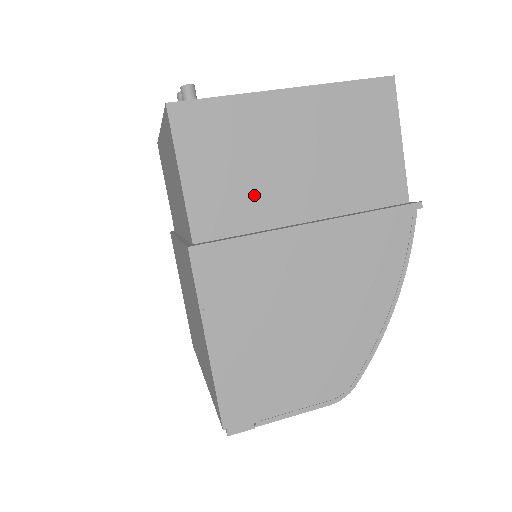
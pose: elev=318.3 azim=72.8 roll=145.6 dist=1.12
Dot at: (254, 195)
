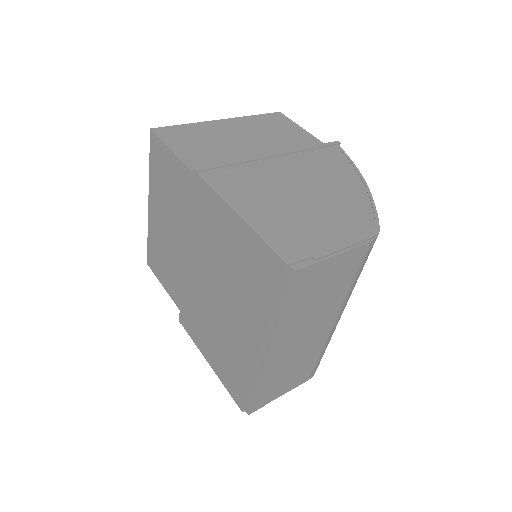
Dot at: (227, 154)
